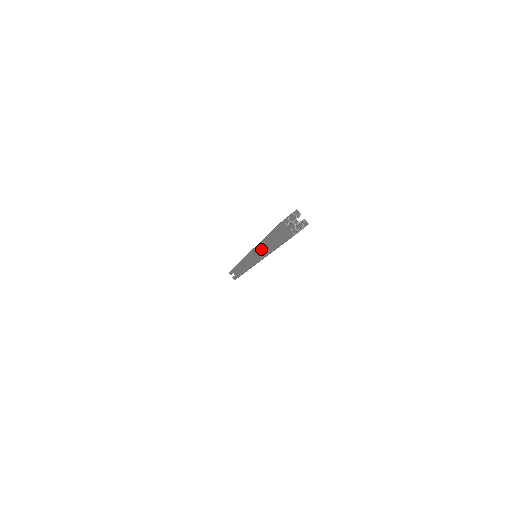
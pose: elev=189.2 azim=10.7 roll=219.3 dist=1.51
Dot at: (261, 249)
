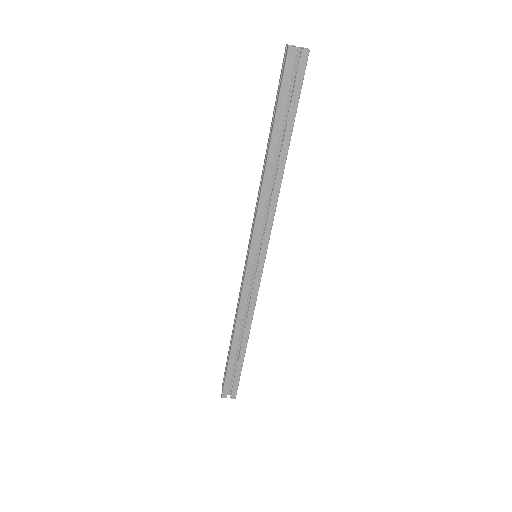
Dot at: (263, 210)
